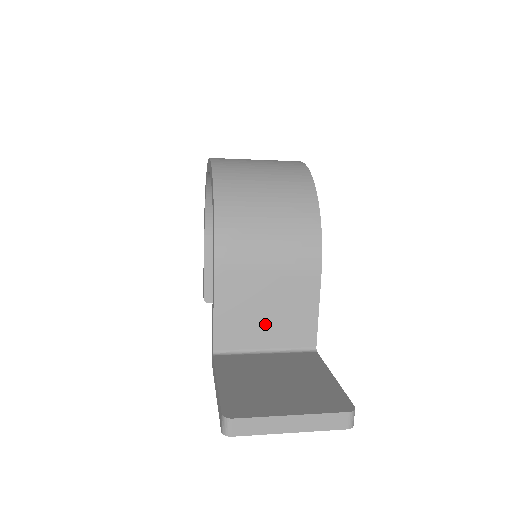
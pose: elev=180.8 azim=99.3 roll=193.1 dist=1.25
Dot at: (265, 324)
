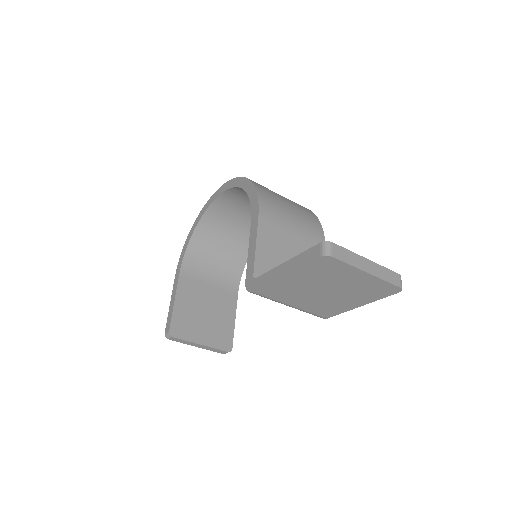
Dot at: occluded
